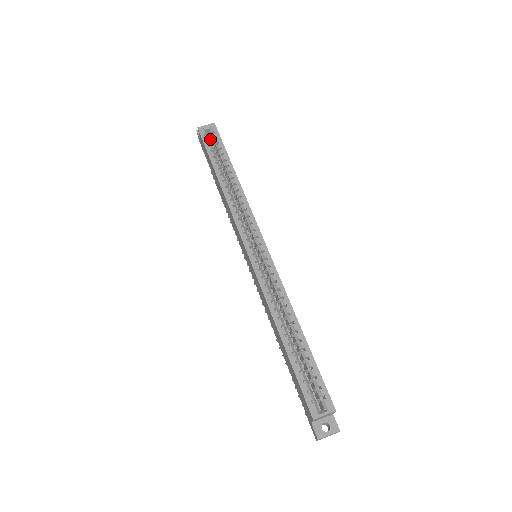
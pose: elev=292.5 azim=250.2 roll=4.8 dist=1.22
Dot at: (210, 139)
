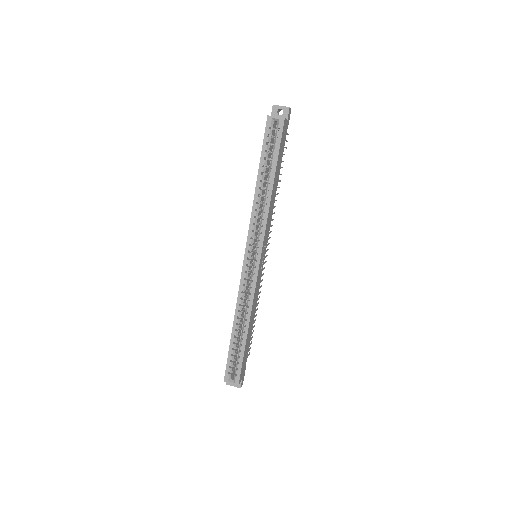
Dot at: occluded
